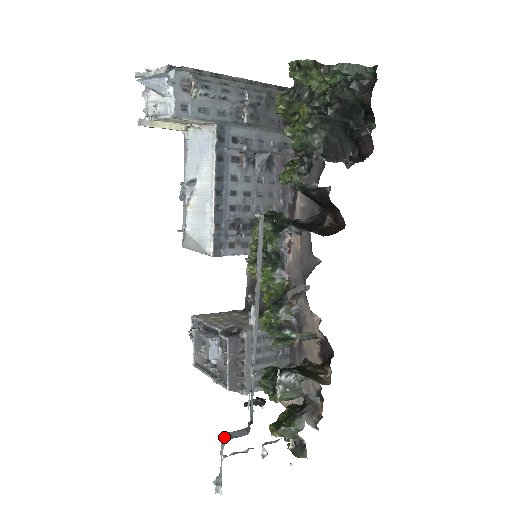
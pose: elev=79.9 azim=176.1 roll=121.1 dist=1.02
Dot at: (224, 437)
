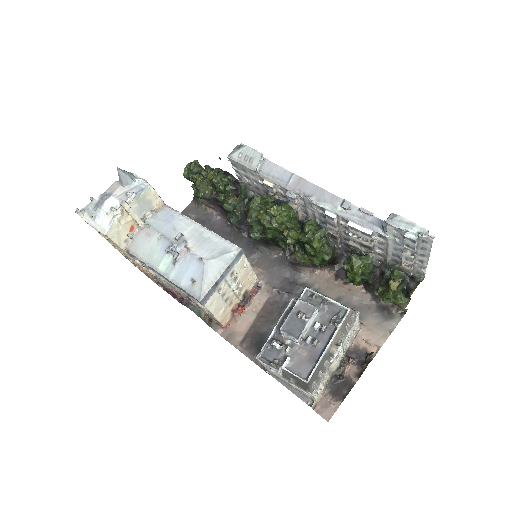
Dot at: (389, 216)
